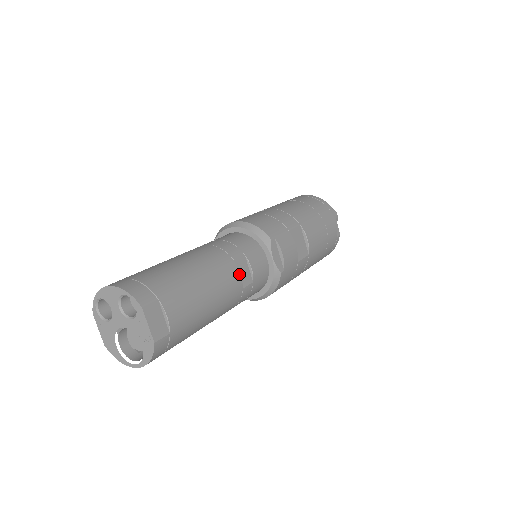
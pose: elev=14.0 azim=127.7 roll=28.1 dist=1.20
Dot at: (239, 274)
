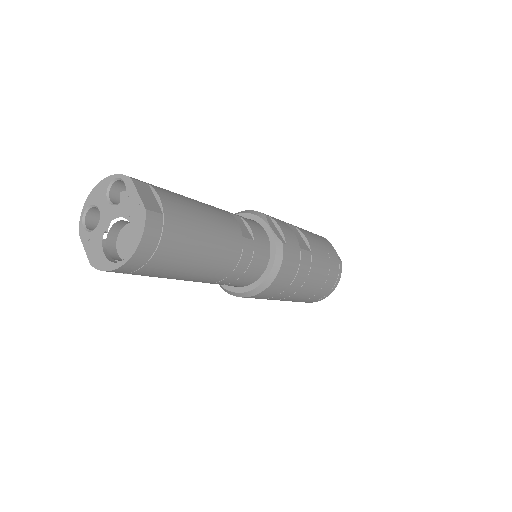
Dot at: (236, 222)
